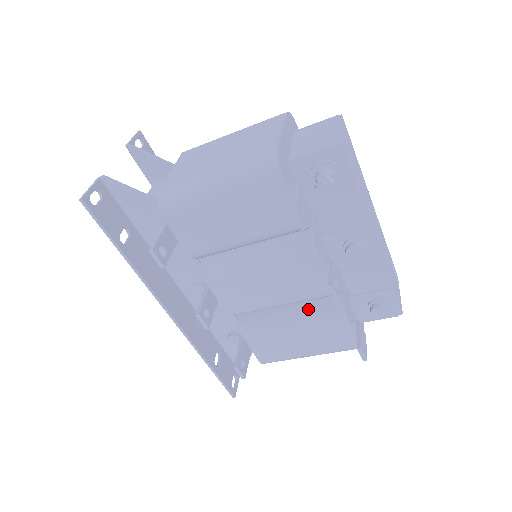
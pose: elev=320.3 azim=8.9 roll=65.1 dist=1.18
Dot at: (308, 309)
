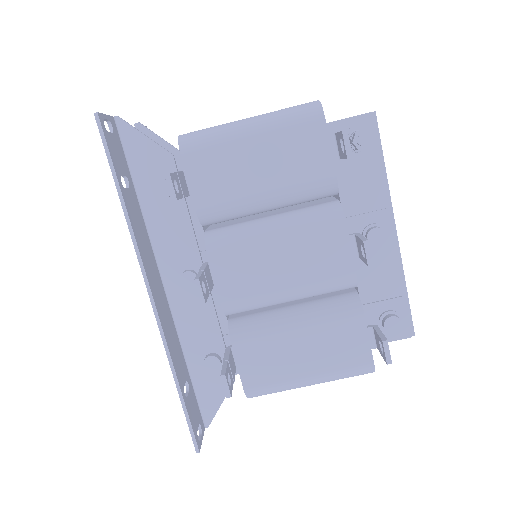
Dot at: (318, 307)
